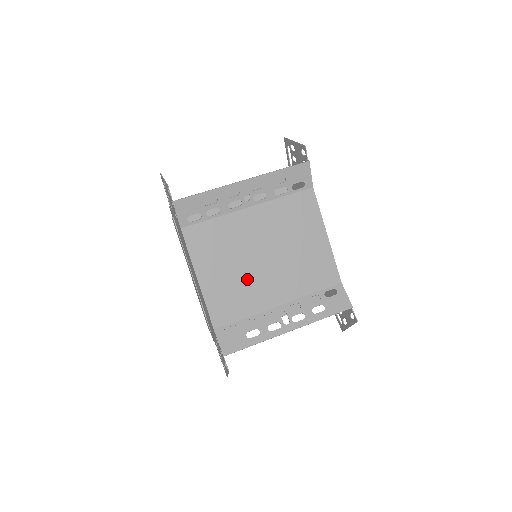
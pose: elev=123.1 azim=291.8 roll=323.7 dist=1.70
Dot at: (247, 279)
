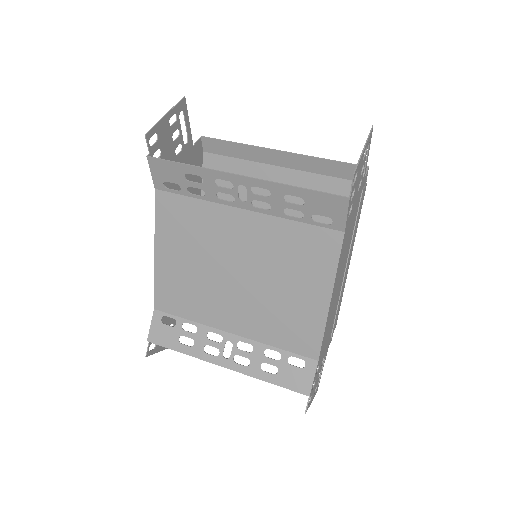
Dot at: (207, 285)
